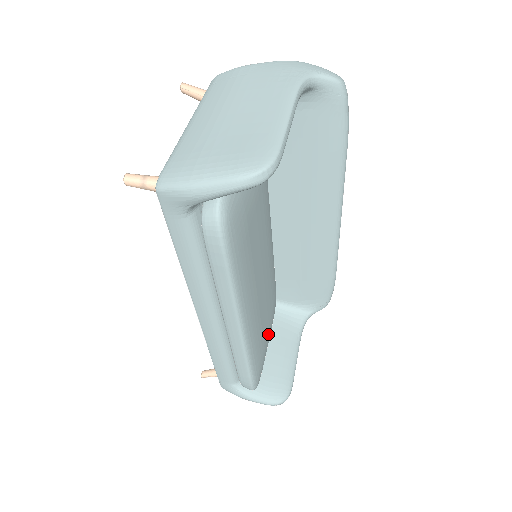
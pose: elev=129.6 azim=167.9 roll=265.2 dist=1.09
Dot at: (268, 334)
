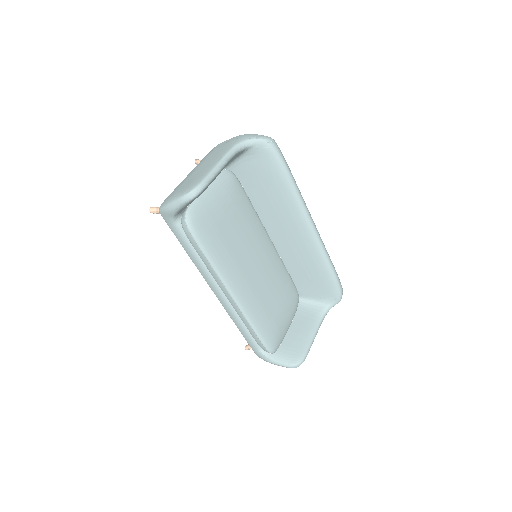
Dot at: (281, 314)
